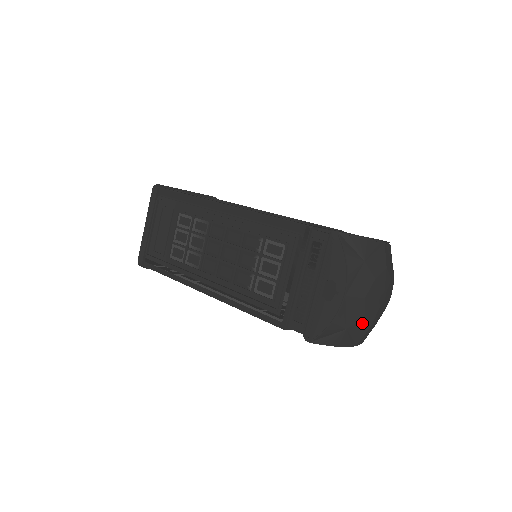
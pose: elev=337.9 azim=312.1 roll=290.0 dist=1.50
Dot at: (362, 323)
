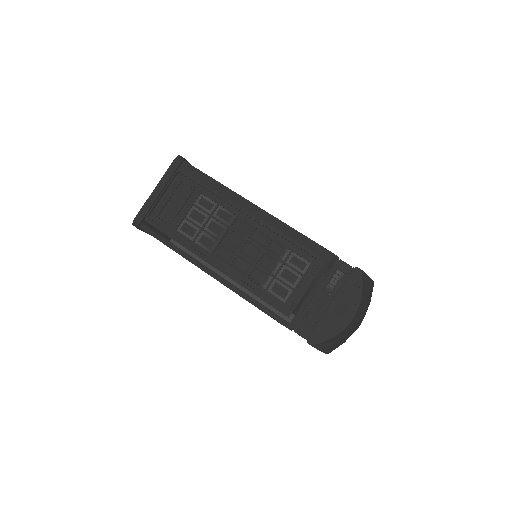
Dot at: (345, 339)
